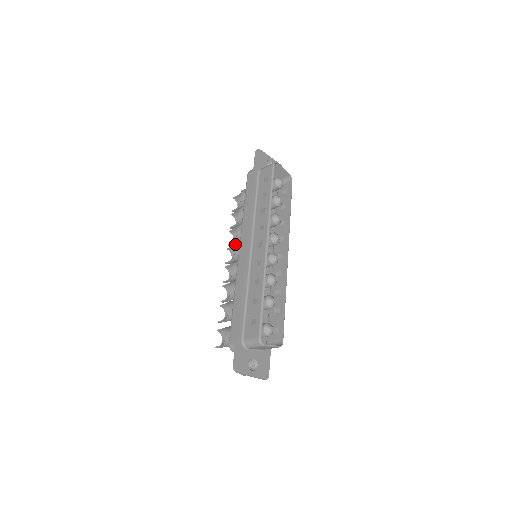
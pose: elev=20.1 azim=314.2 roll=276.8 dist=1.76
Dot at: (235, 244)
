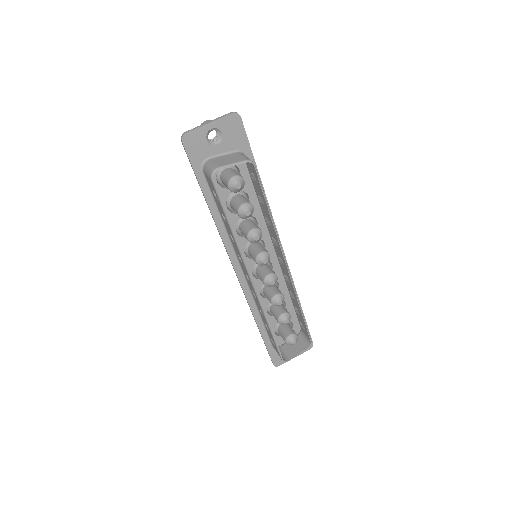
Dot at: occluded
